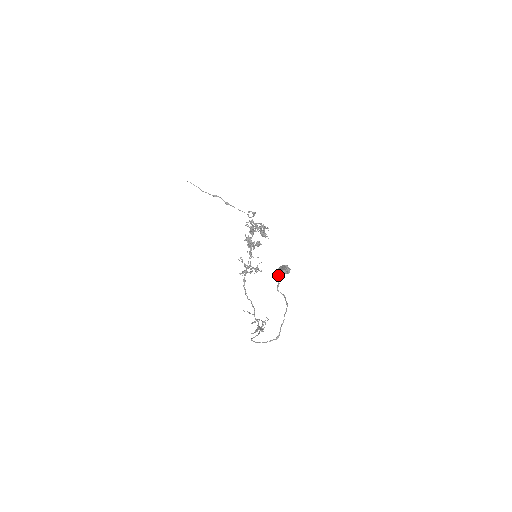
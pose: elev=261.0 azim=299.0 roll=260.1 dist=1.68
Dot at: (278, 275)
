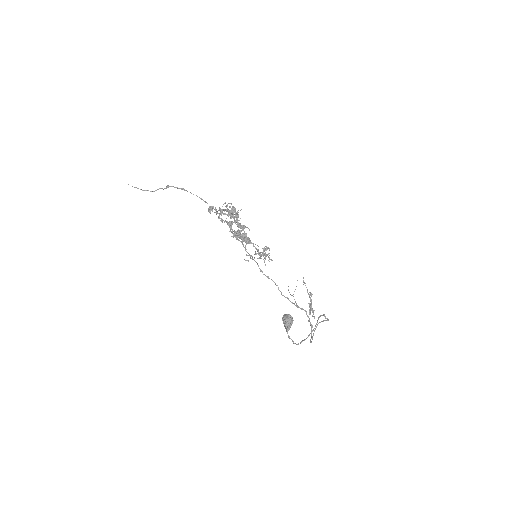
Dot at: occluded
